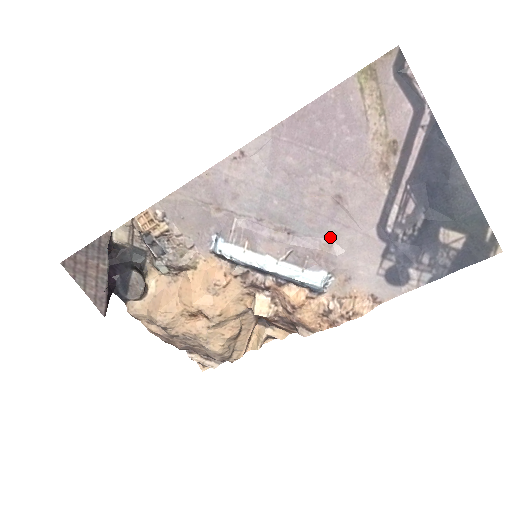
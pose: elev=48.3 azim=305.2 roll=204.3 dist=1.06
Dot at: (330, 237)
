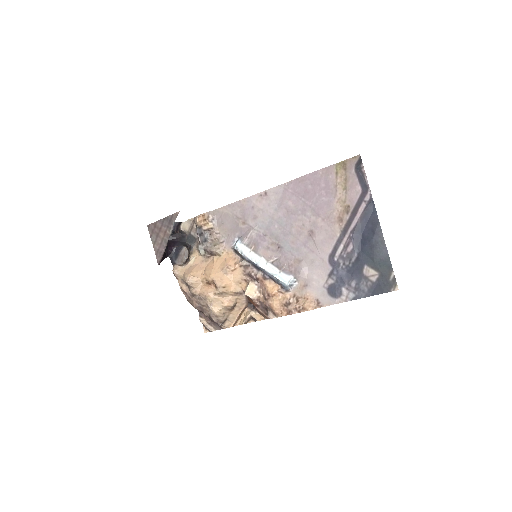
Dot at: (301, 256)
